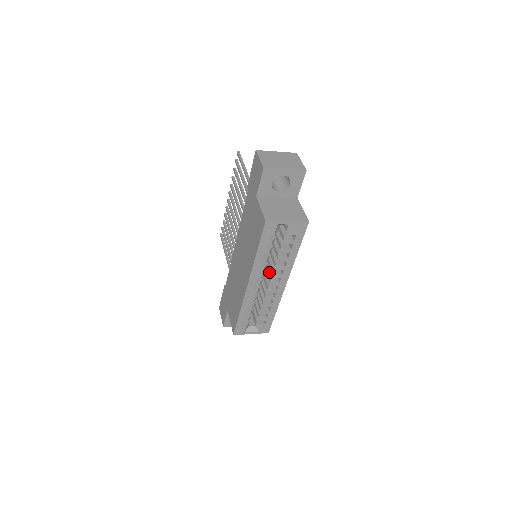
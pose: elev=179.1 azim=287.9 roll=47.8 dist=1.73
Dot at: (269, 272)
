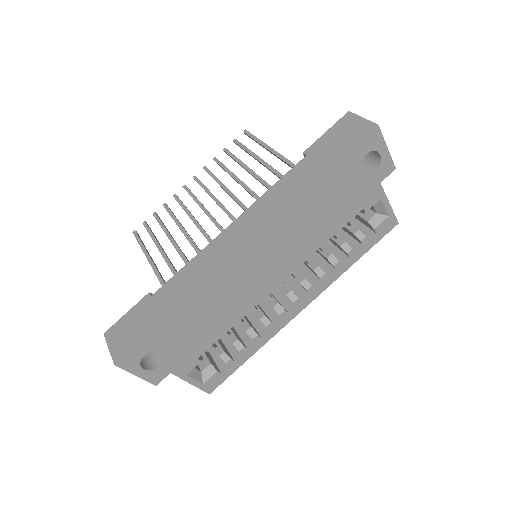
Dot at: occluded
